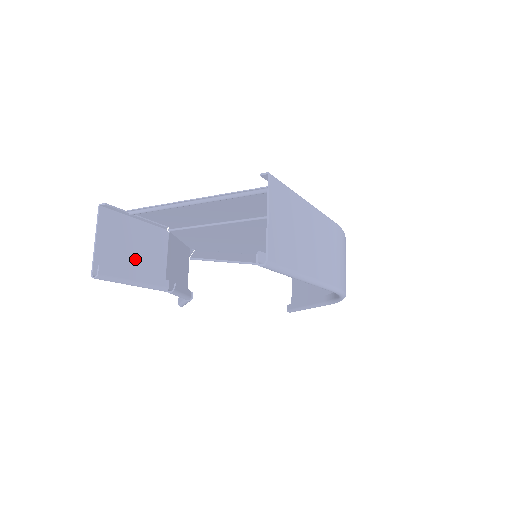
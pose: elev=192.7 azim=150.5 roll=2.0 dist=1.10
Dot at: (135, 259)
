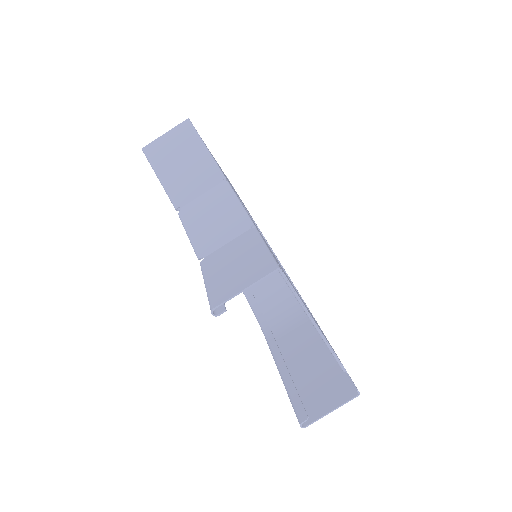
Dot at: (228, 268)
